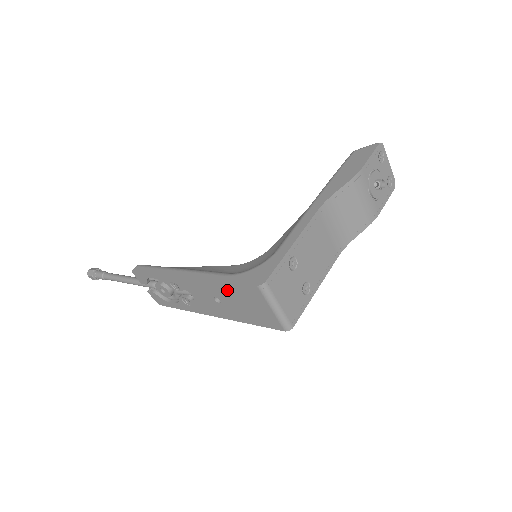
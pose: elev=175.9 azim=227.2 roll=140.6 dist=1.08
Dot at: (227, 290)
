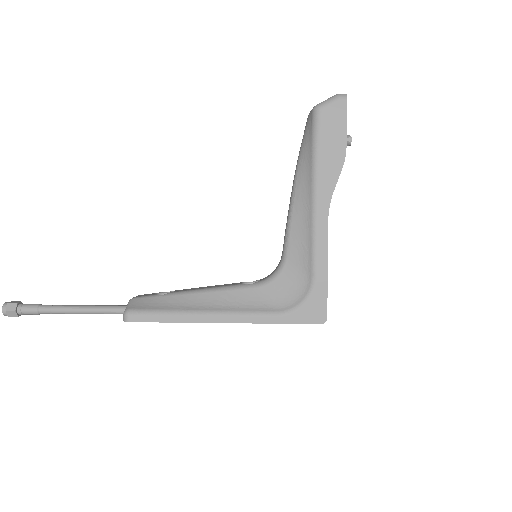
Dot at: occluded
